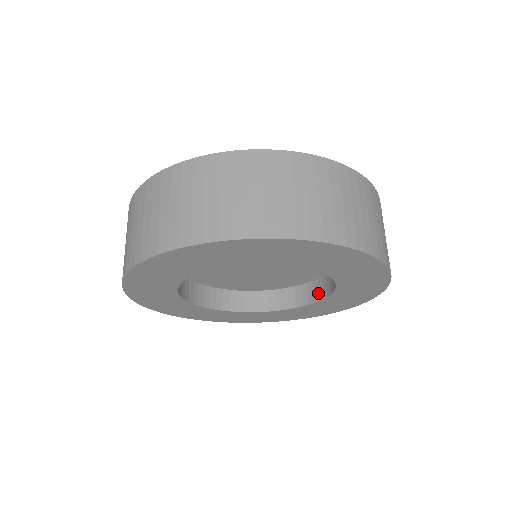
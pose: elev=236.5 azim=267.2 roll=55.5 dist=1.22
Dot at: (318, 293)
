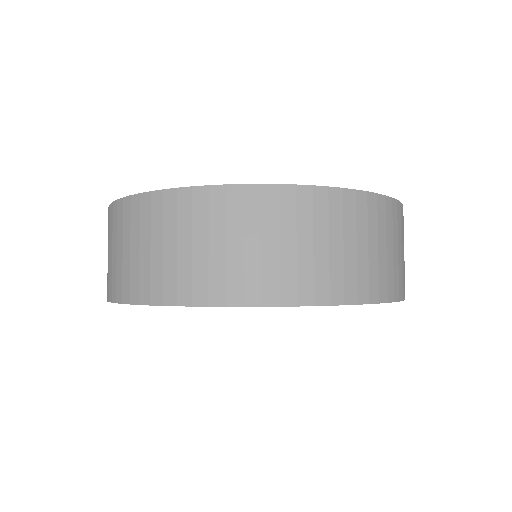
Dot at: occluded
